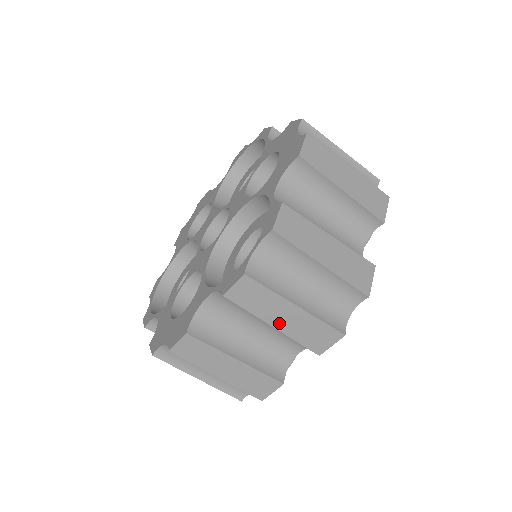
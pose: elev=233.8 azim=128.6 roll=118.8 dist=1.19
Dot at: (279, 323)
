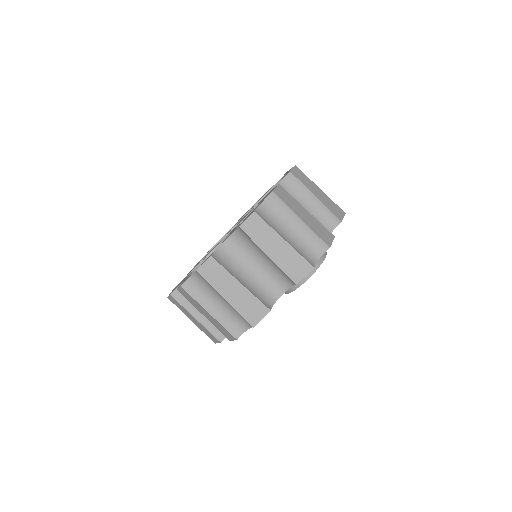
Dot at: (317, 195)
